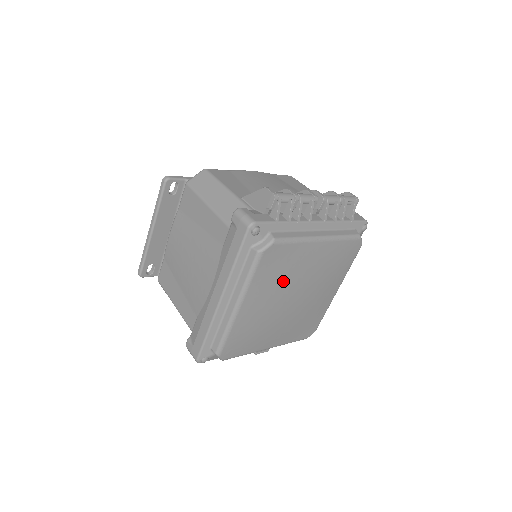
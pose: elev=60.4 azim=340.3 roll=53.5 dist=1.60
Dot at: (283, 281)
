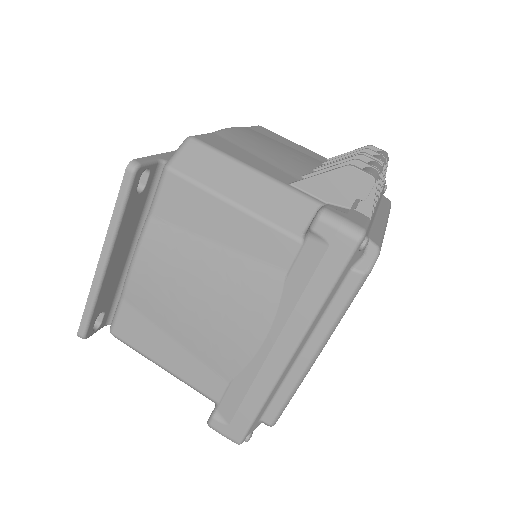
Dot at: occluded
